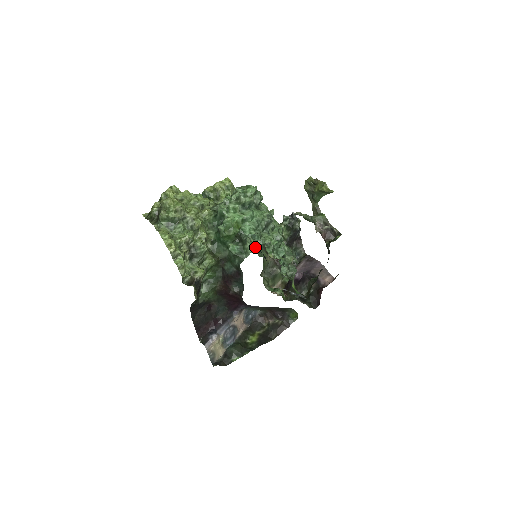
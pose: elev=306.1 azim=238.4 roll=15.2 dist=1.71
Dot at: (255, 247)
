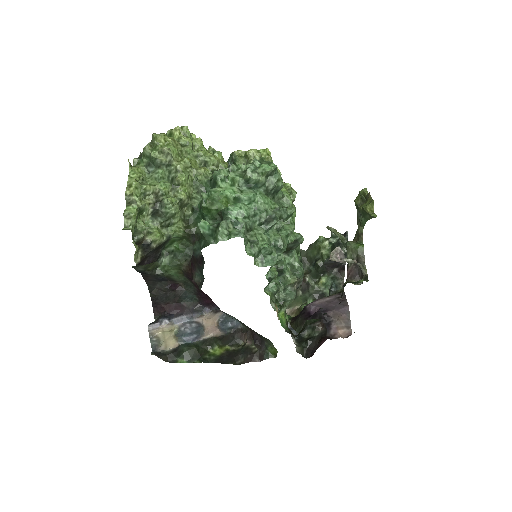
Dot at: (229, 236)
